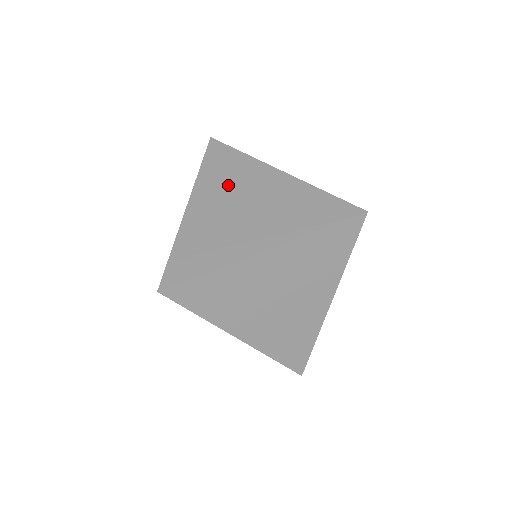
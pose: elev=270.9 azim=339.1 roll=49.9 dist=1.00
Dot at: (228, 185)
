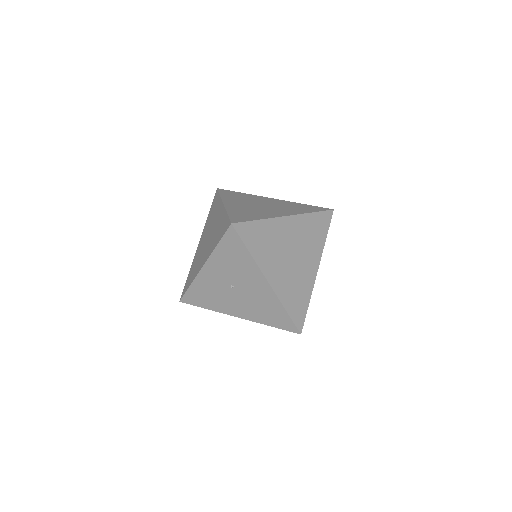
Dot at: (244, 200)
